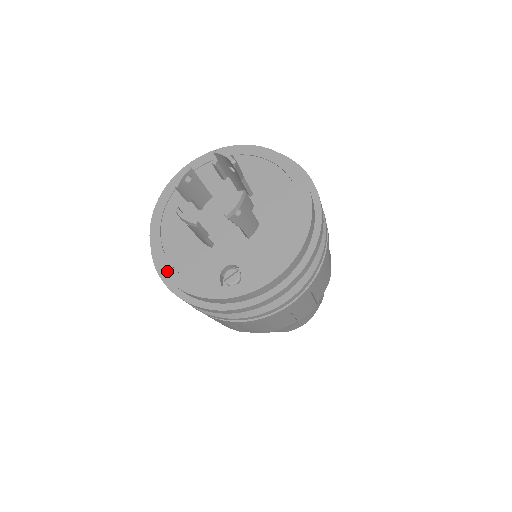
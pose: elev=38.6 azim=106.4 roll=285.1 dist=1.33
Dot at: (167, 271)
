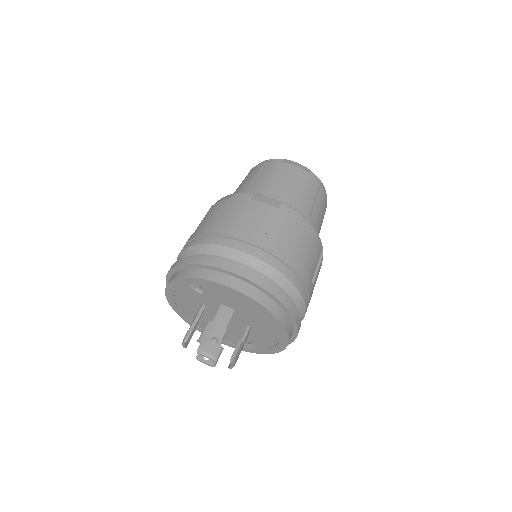
Dot at: occluded
